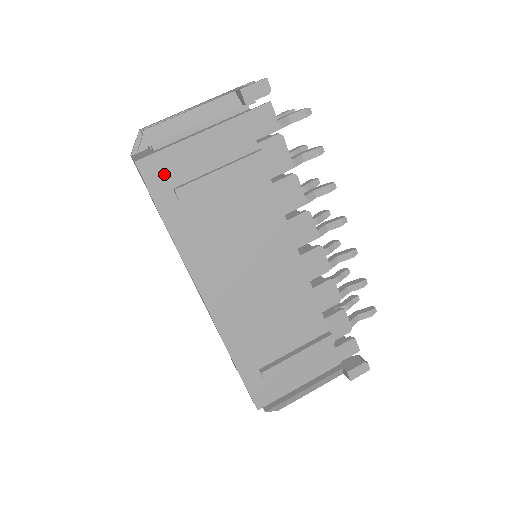
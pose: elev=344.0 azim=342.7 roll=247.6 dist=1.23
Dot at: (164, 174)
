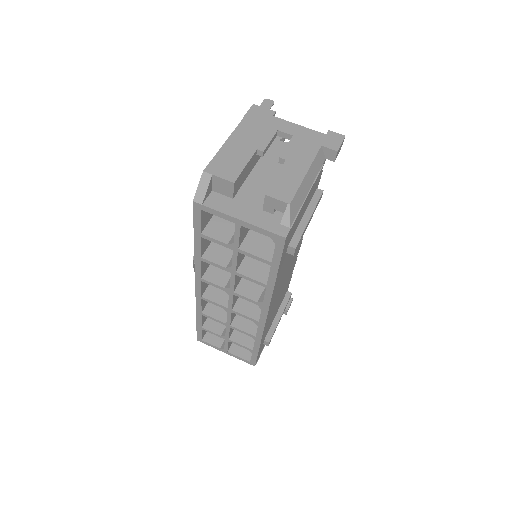
Dot at: (290, 237)
